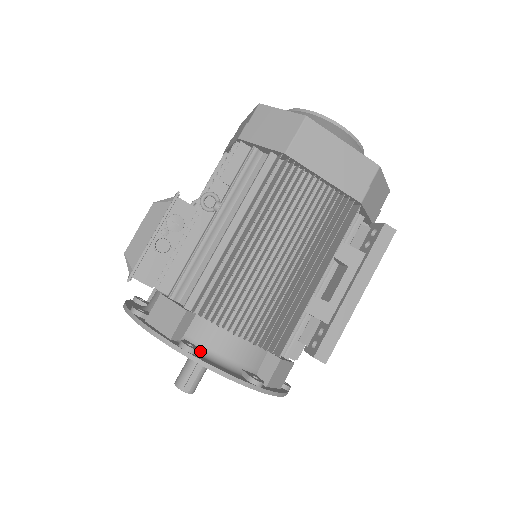
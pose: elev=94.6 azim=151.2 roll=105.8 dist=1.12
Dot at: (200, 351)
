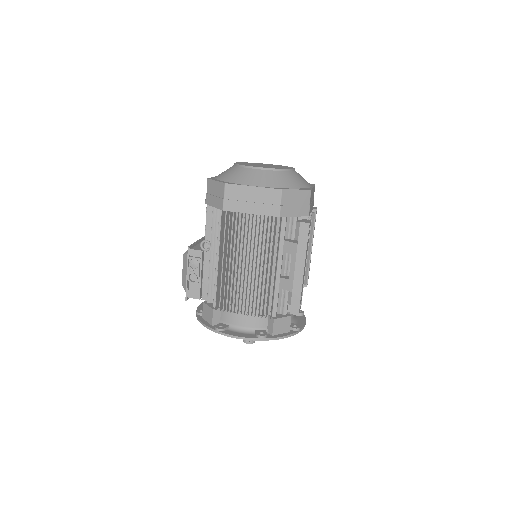
Dot at: (229, 327)
